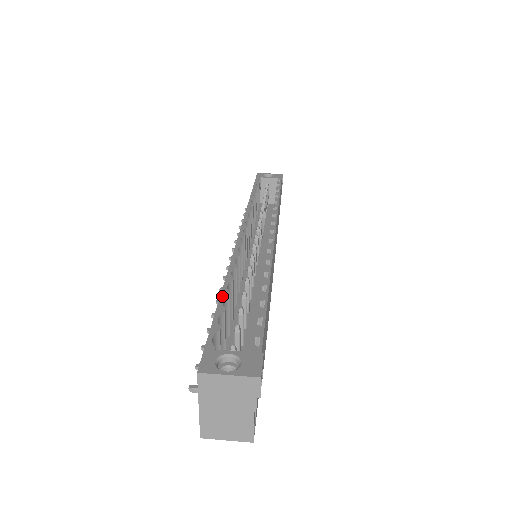
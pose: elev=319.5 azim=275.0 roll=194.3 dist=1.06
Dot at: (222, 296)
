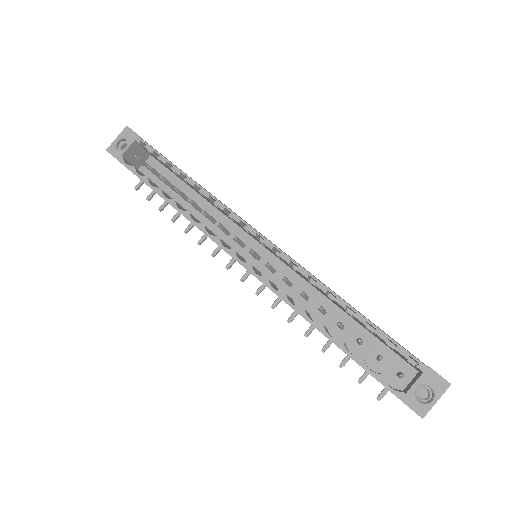
Dot at: (342, 348)
